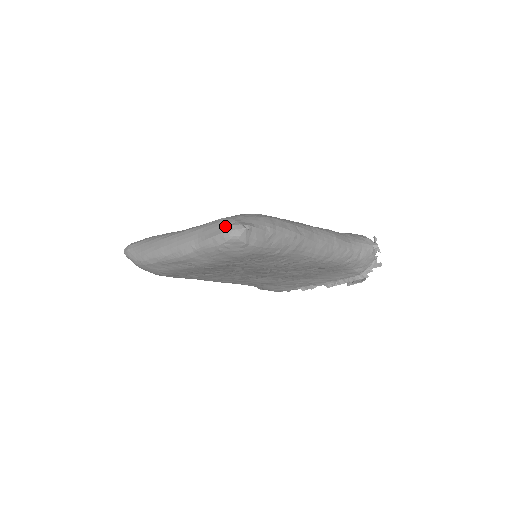
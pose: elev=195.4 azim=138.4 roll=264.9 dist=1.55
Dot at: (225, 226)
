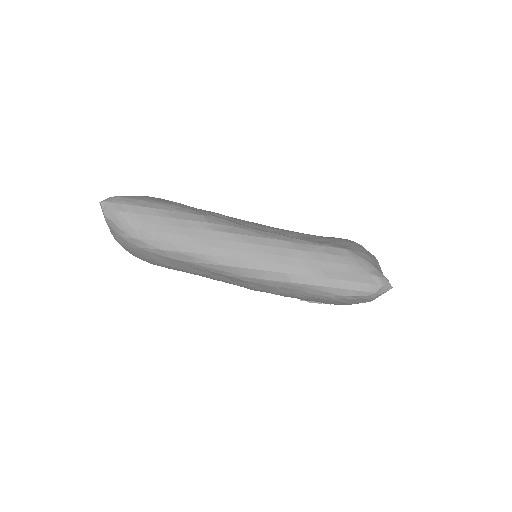
Dot at: (362, 271)
